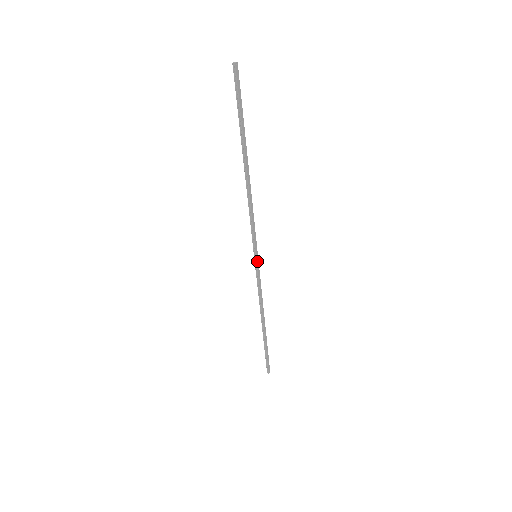
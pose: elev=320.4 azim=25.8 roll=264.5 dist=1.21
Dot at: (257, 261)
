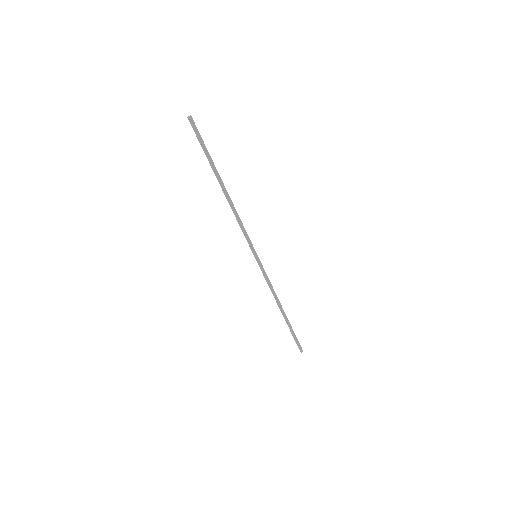
Dot at: (258, 260)
